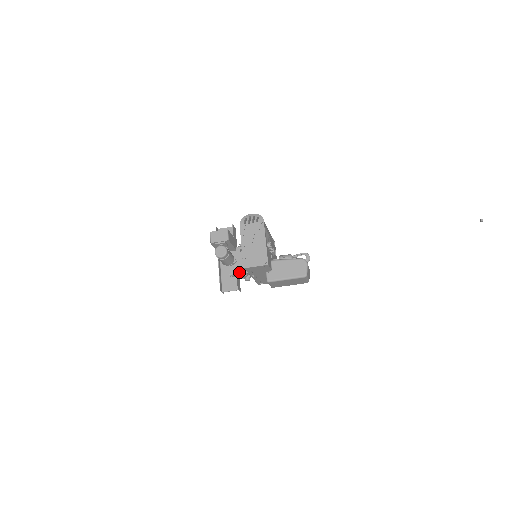
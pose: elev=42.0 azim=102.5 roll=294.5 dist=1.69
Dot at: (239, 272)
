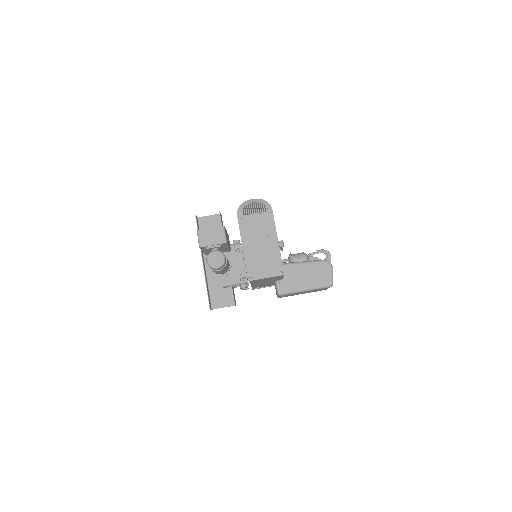
Dot at: (236, 282)
